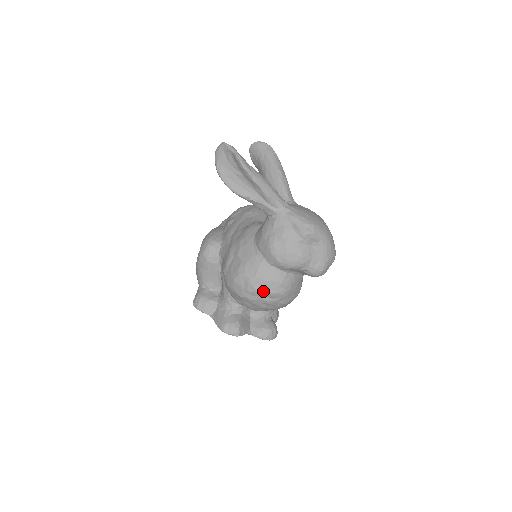
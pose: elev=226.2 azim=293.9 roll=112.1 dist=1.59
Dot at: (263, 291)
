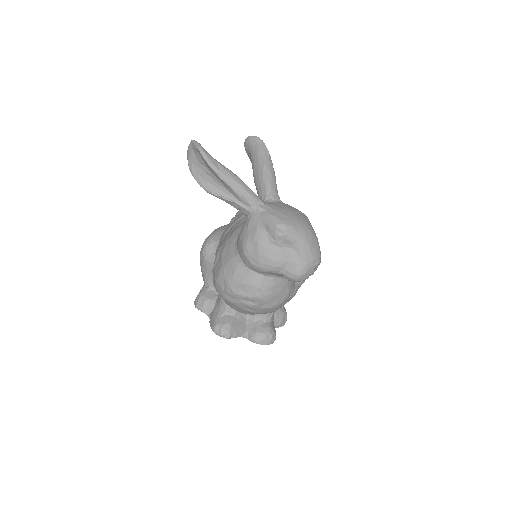
Dot at: (241, 294)
